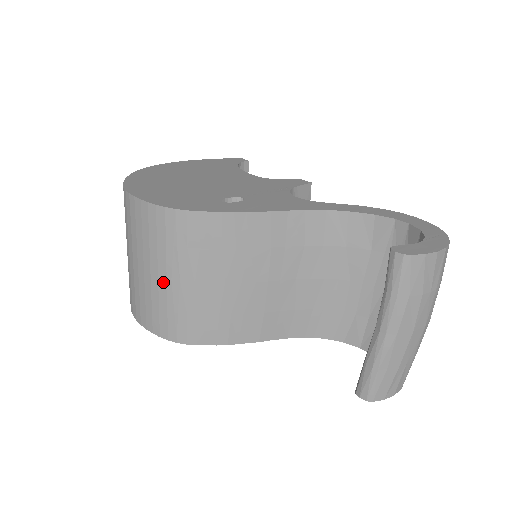
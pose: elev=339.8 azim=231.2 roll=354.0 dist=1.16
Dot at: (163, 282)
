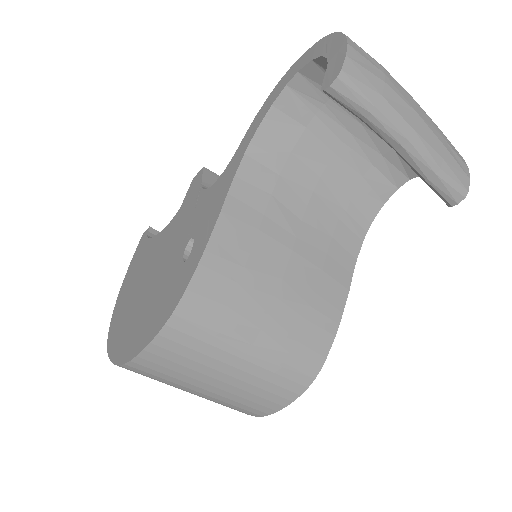
Dot at: (245, 365)
